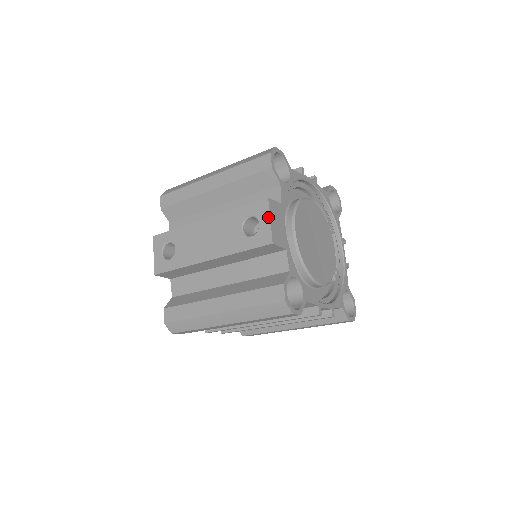
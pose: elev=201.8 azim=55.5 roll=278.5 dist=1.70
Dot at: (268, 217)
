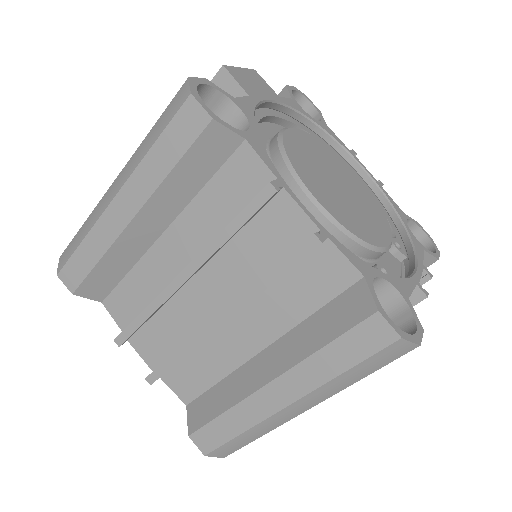
Dot at: occluded
